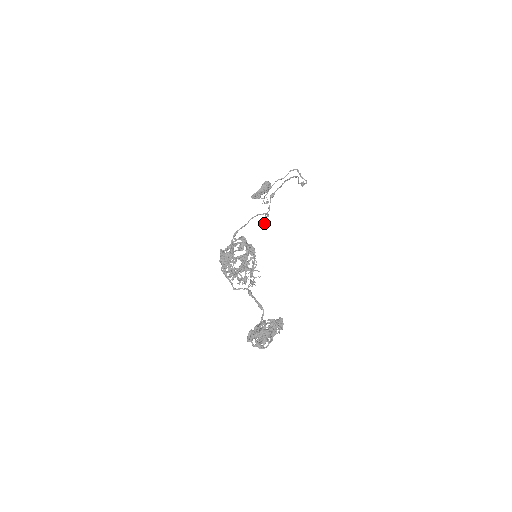
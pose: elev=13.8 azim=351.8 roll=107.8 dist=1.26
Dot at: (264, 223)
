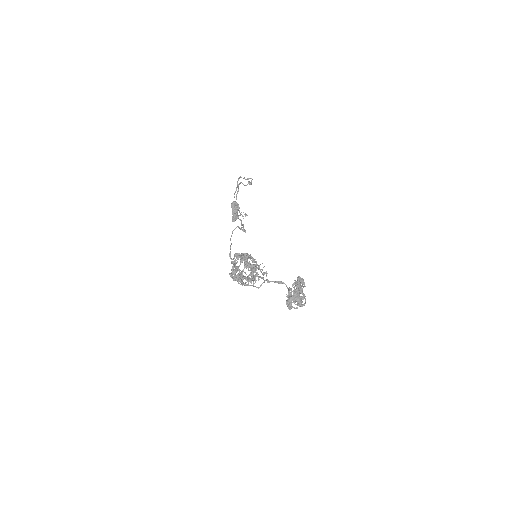
Dot at: occluded
